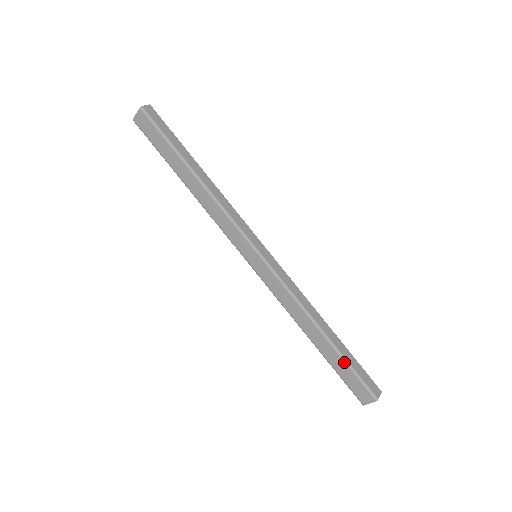
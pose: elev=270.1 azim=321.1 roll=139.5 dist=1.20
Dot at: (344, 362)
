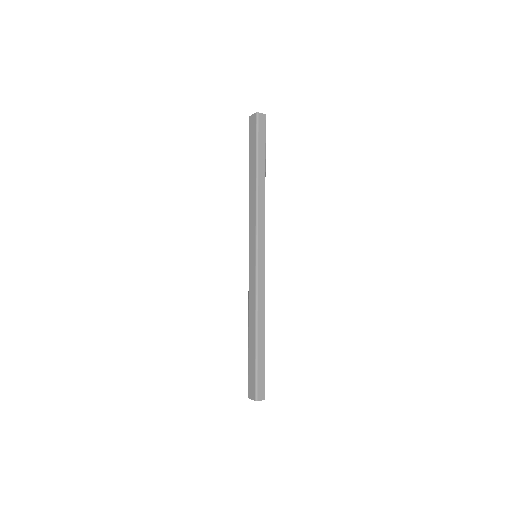
Dot at: (255, 362)
